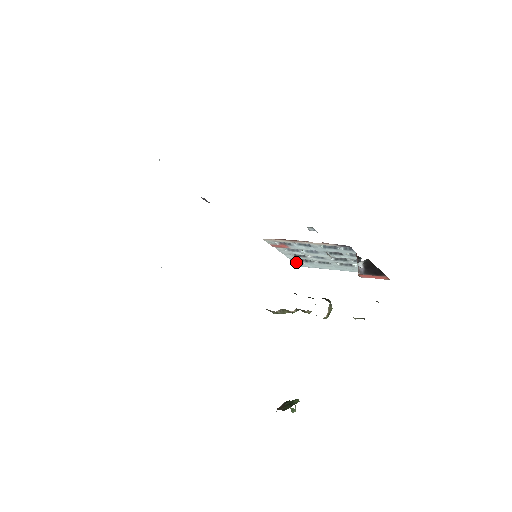
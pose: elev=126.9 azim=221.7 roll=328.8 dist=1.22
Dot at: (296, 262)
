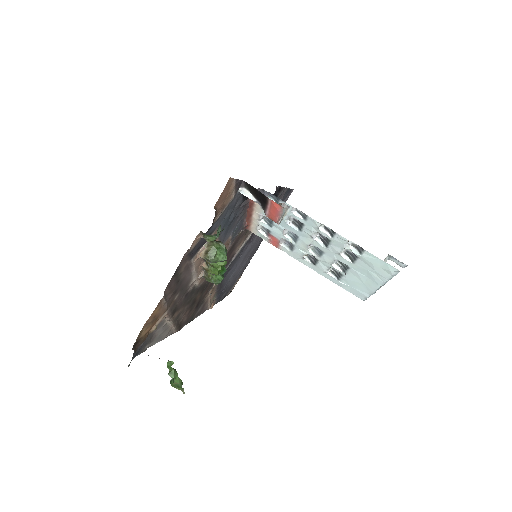
Dot at: (343, 287)
